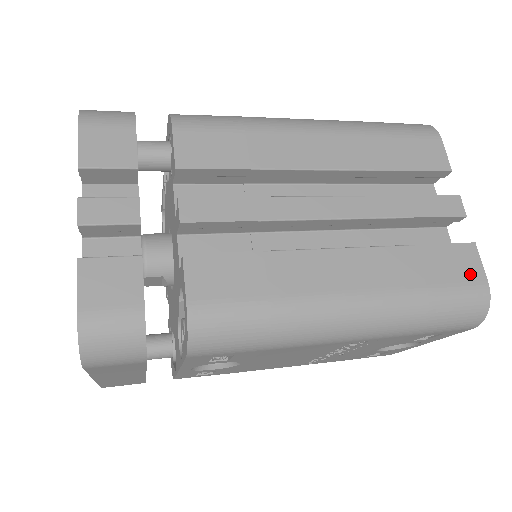
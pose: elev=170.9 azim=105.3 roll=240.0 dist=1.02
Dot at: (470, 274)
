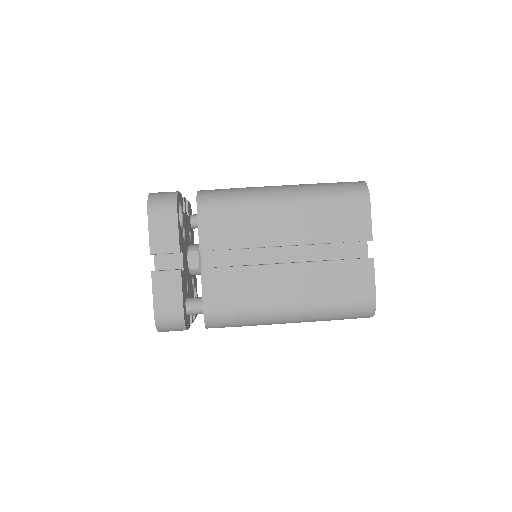
Dot at: occluded
